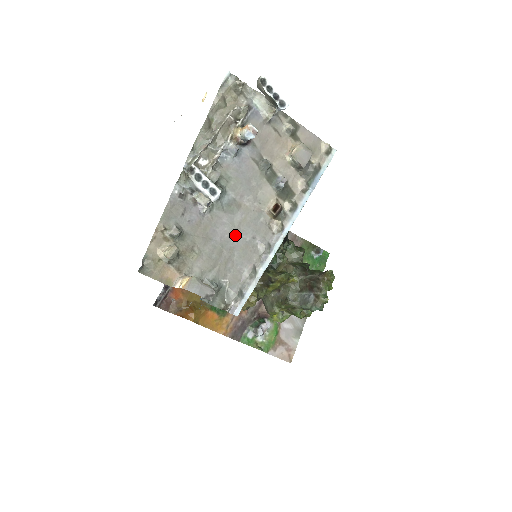
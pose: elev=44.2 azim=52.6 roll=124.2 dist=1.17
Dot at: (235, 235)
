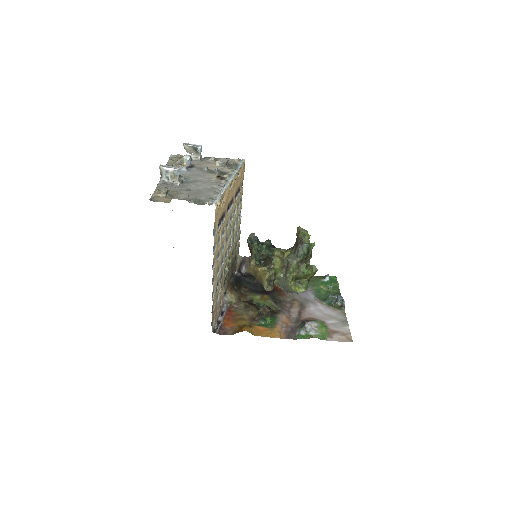
Dot at: (200, 188)
